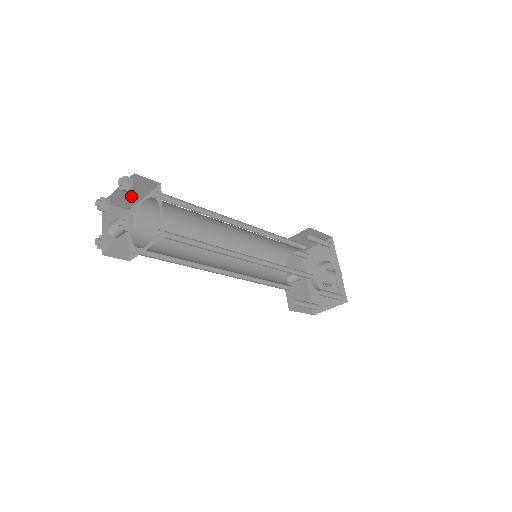
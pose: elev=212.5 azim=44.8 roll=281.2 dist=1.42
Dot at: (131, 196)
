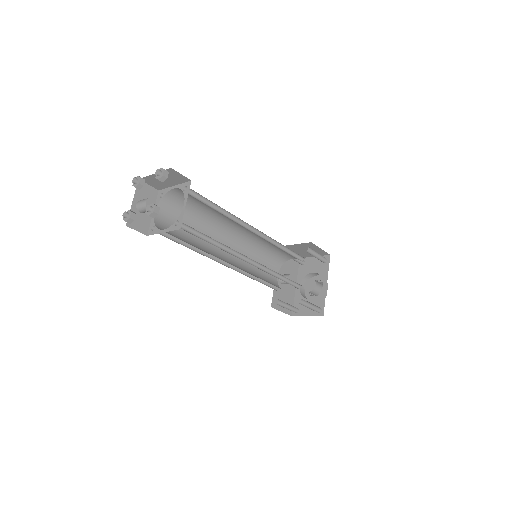
Dot at: (164, 182)
